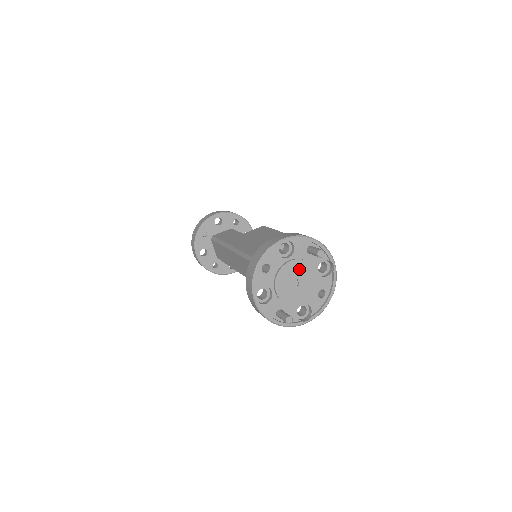
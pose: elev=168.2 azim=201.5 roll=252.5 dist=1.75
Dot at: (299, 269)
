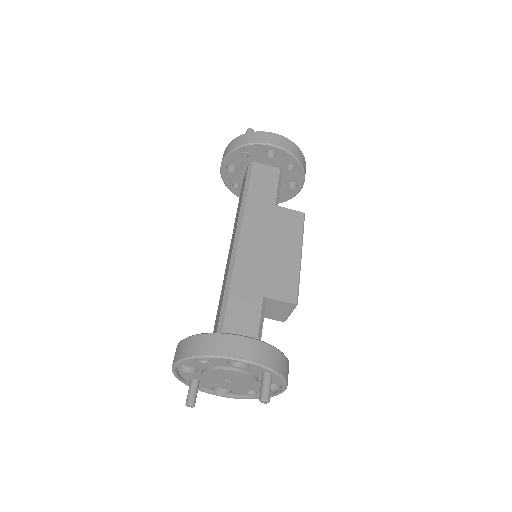
Dot at: (240, 377)
